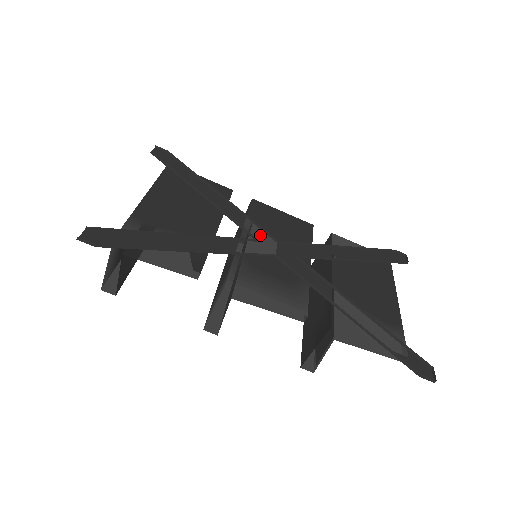
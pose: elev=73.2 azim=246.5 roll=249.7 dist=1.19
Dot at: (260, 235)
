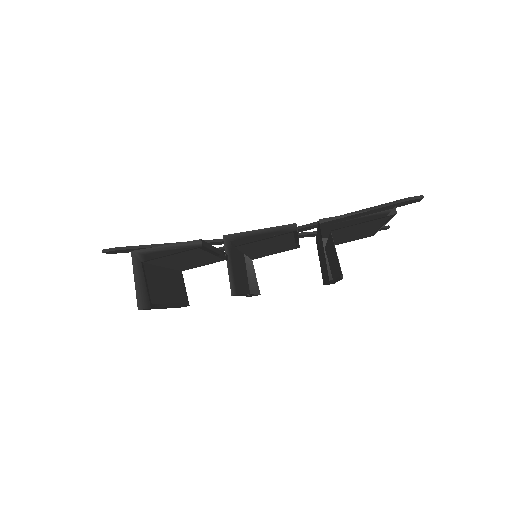
Dot at: (256, 254)
